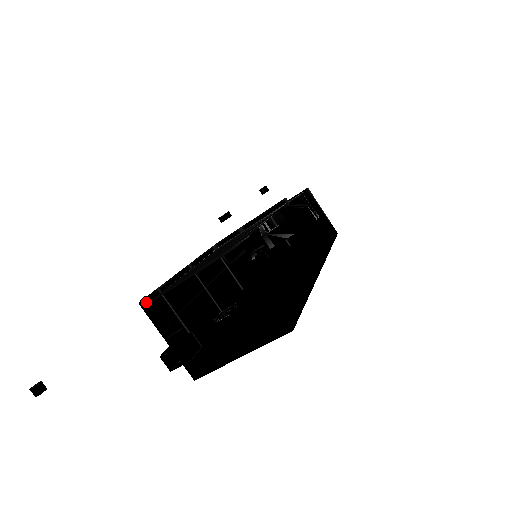
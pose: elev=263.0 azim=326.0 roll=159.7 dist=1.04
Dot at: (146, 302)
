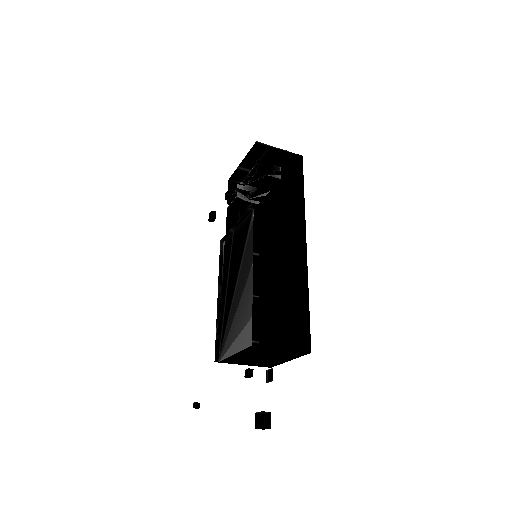
Dot at: (217, 355)
